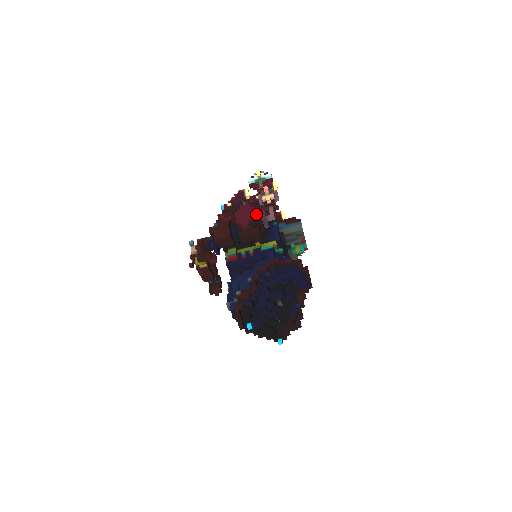
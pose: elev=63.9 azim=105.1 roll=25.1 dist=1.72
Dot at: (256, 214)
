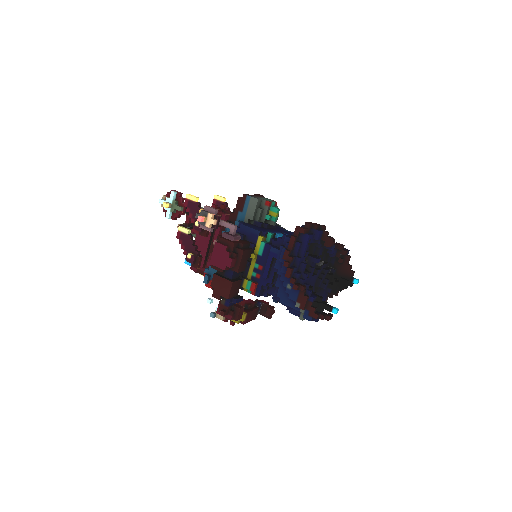
Dot at: (223, 244)
